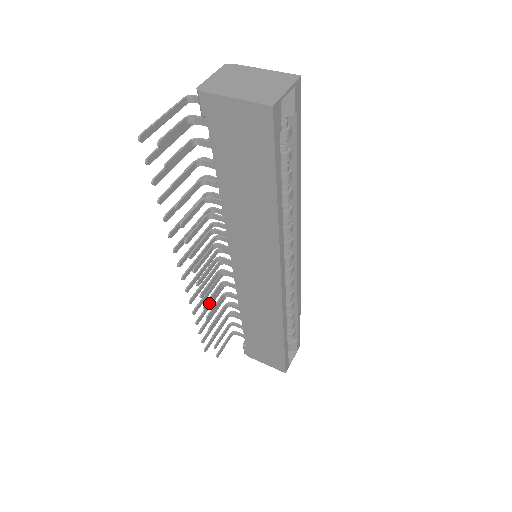
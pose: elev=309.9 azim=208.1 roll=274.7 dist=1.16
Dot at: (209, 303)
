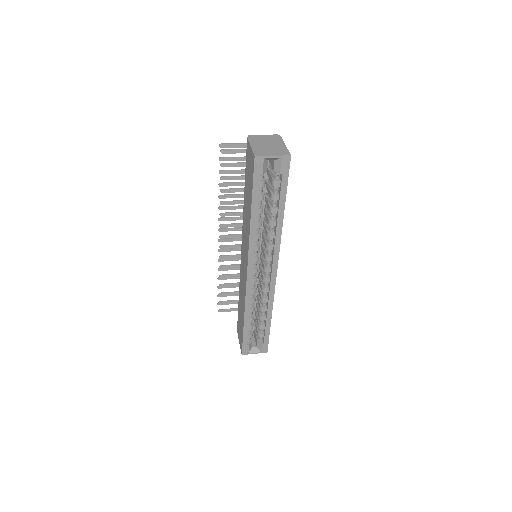
Dot at: occluded
